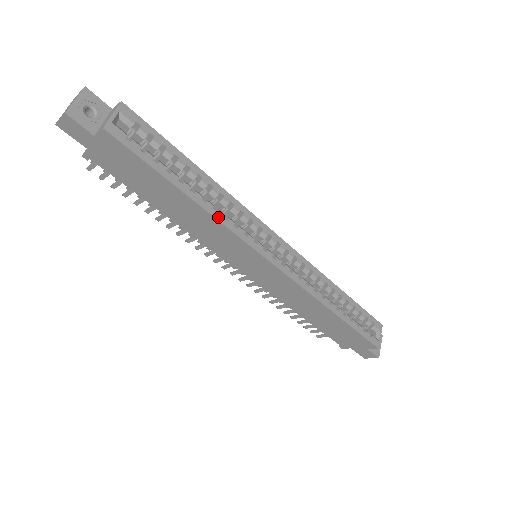
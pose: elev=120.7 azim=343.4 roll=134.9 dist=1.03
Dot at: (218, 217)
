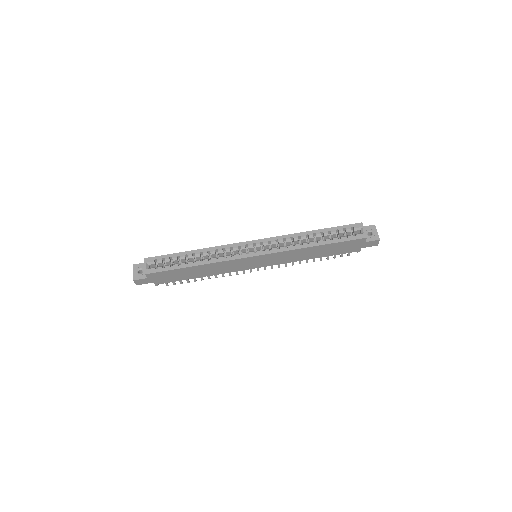
Dot at: (213, 262)
